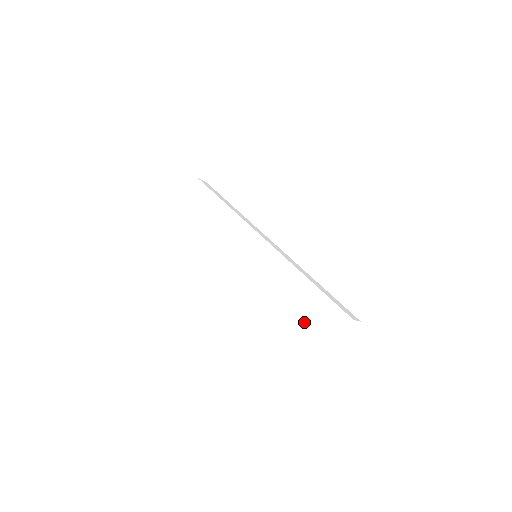
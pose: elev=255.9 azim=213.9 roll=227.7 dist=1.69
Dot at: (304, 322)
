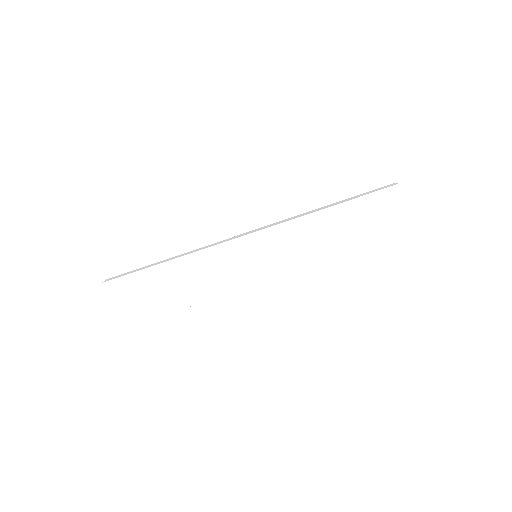
Dot at: (369, 232)
